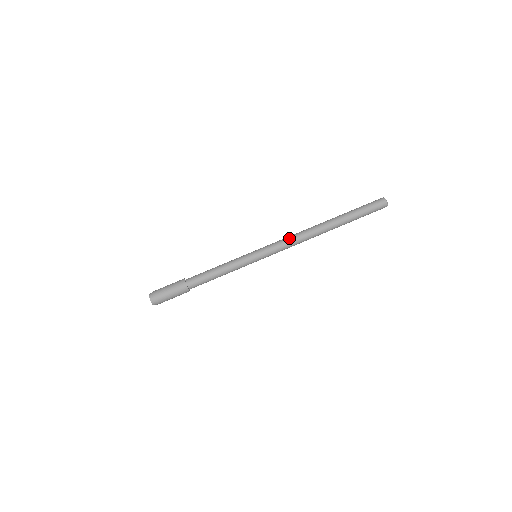
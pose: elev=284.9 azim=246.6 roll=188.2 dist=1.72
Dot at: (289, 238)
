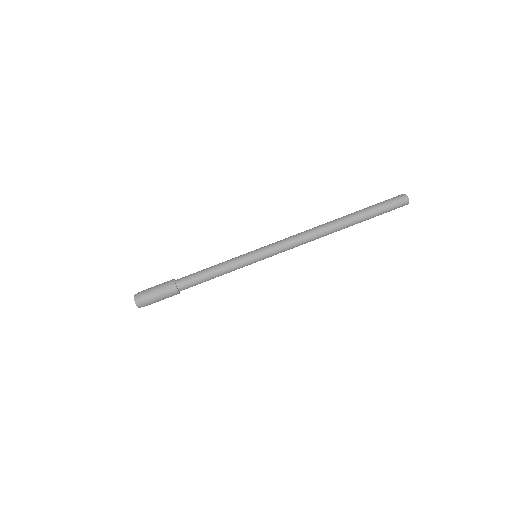
Dot at: (293, 235)
